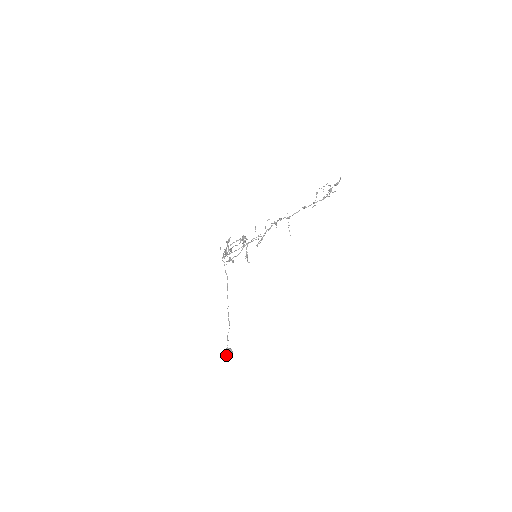
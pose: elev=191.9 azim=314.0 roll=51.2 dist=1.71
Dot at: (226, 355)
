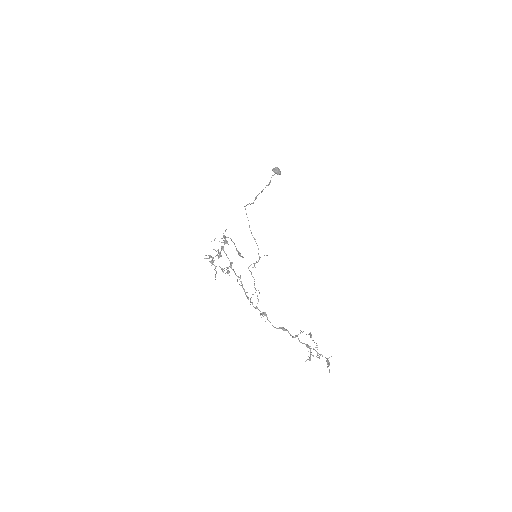
Dot at: occluded
